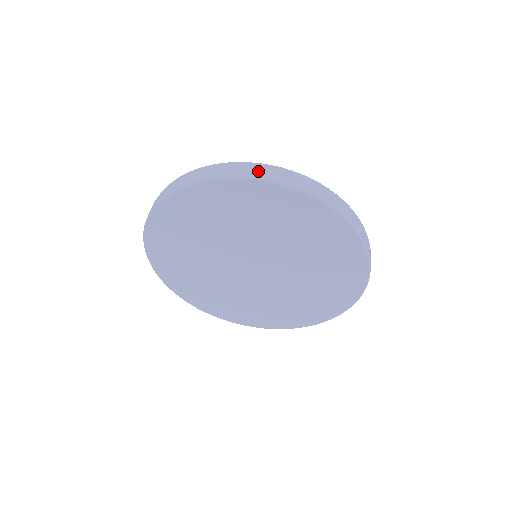
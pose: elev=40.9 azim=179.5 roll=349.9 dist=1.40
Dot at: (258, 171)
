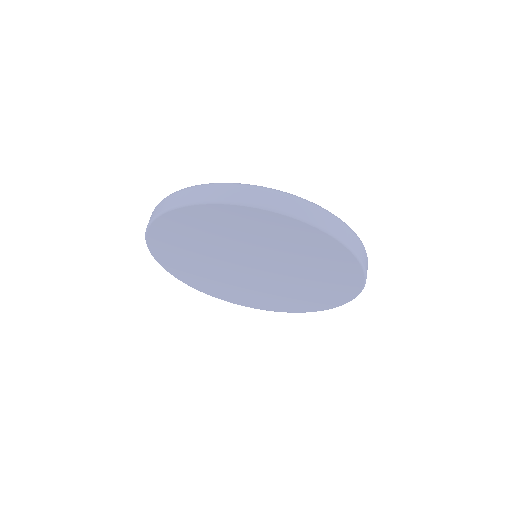
Dot at: (337, 229)
